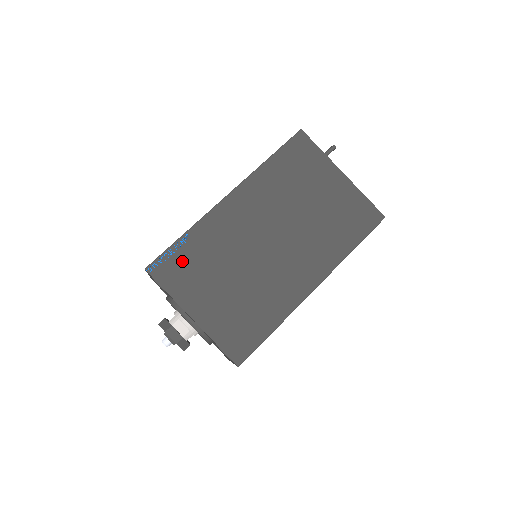
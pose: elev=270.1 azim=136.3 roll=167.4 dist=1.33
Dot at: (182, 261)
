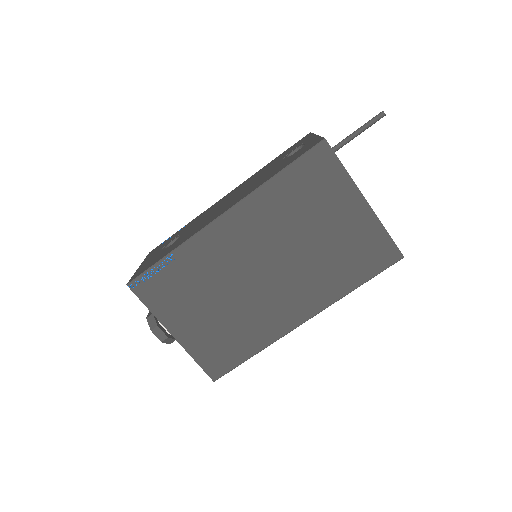
Dot at: (165, 281)
